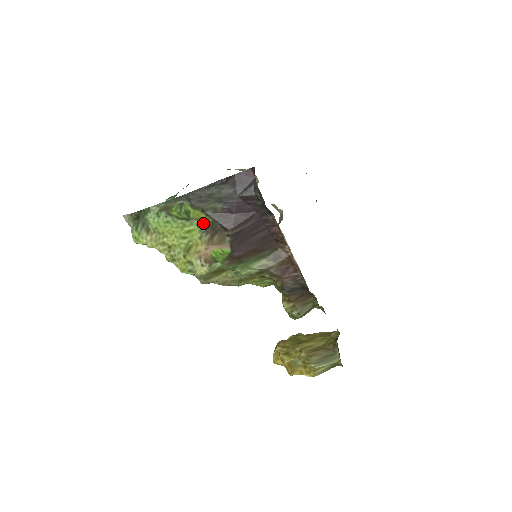
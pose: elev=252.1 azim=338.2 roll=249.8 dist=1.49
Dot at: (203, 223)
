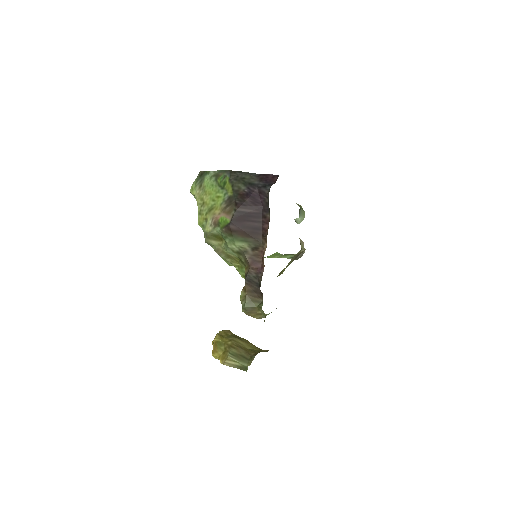
Dot at: (228, 194)
